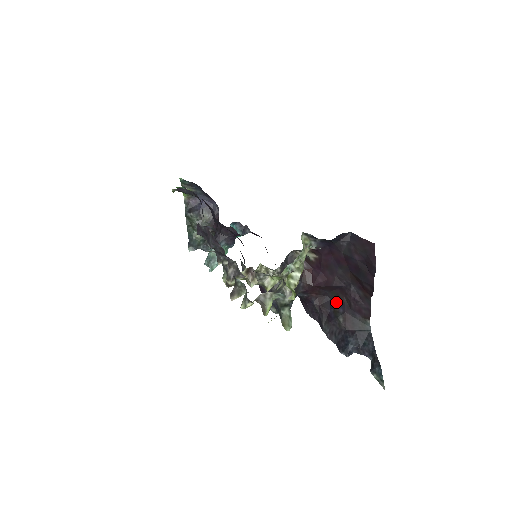
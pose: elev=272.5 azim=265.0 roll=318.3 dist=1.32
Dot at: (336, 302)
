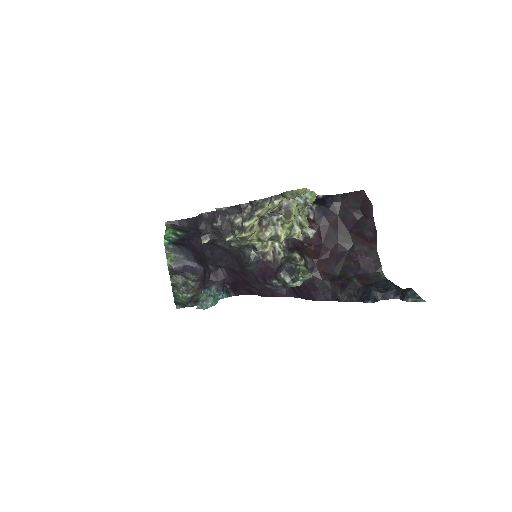
Dot at: (344, 272)
